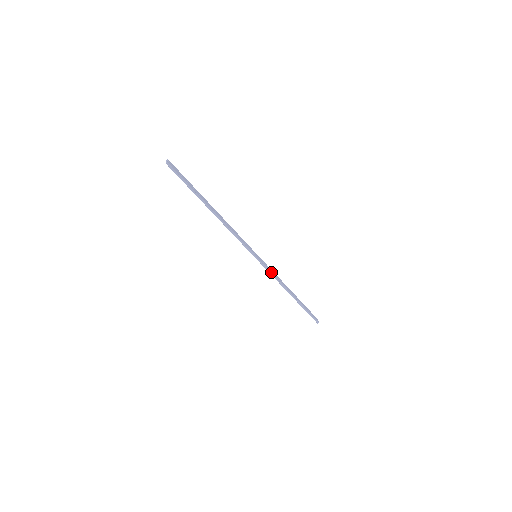
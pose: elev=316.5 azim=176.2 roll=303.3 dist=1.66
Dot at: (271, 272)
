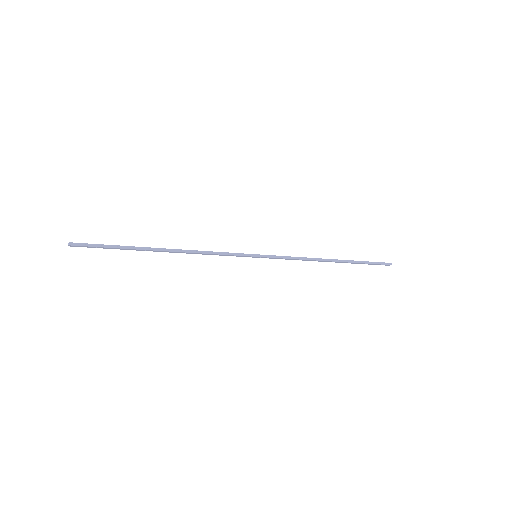
Dot at: (288, 257)
